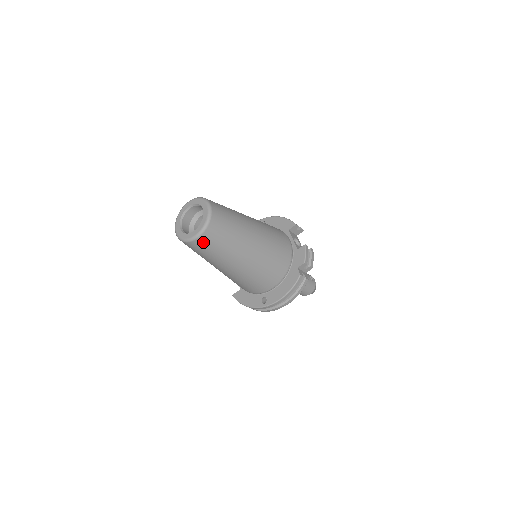
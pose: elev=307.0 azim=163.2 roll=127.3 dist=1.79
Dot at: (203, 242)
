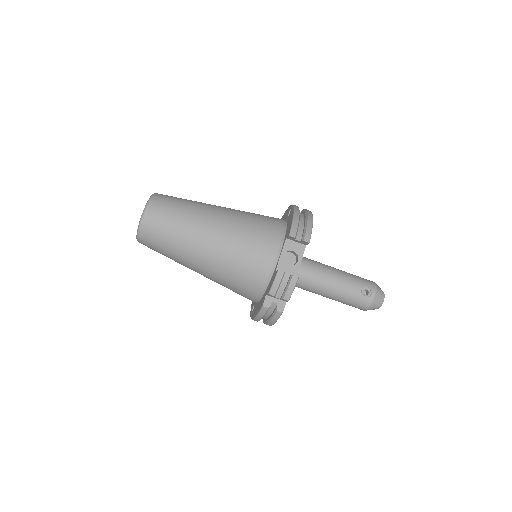
Dot at: occluded
